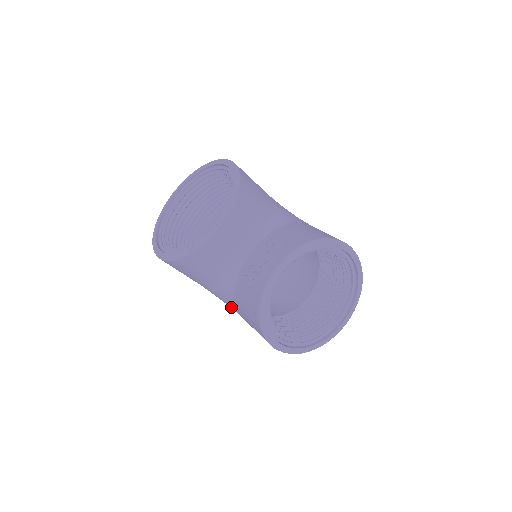
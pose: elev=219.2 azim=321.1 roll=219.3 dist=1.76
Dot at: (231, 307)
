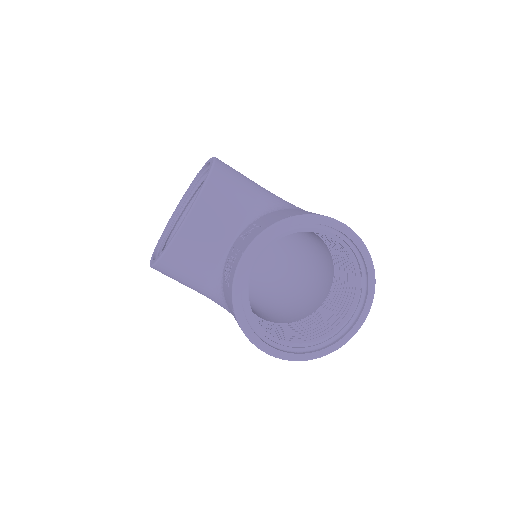
Dot at: occluded
